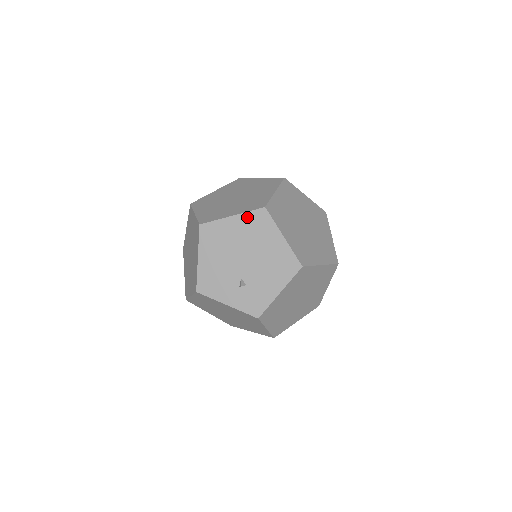
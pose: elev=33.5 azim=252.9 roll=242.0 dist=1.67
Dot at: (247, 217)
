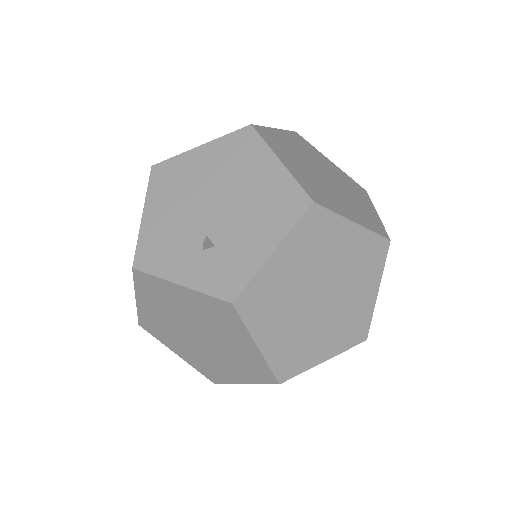
Dot at: (223, 143)
